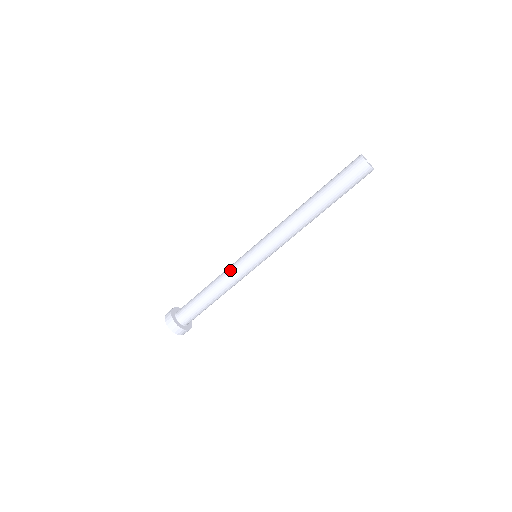
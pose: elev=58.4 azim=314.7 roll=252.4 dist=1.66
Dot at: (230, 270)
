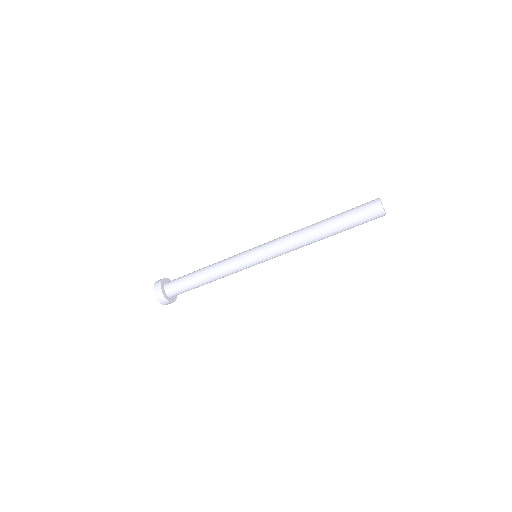
Dot at: (229, 259)
